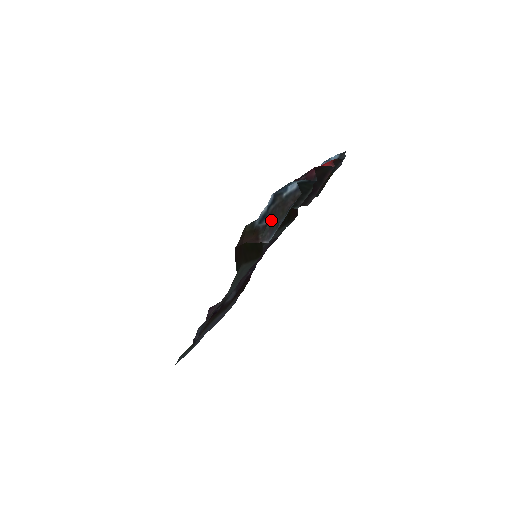
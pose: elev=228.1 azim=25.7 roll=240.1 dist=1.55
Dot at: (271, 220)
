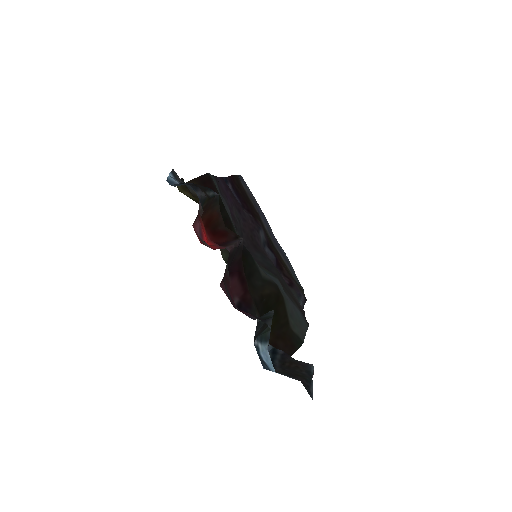
Dot at: (290, 363)
